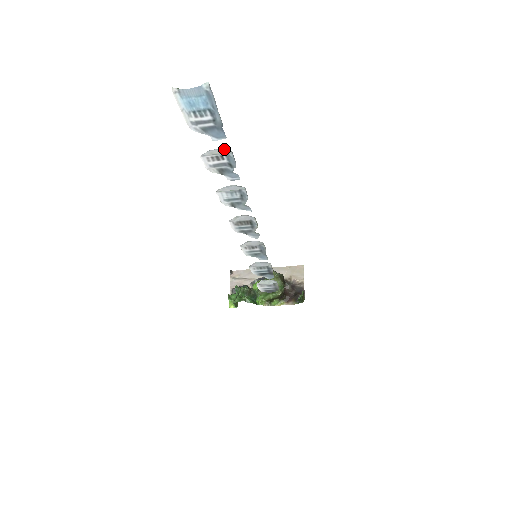
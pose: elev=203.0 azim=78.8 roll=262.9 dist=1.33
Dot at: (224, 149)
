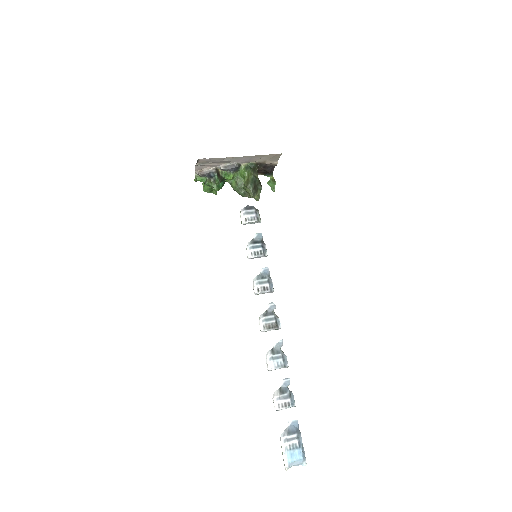
Dot at: occluded
